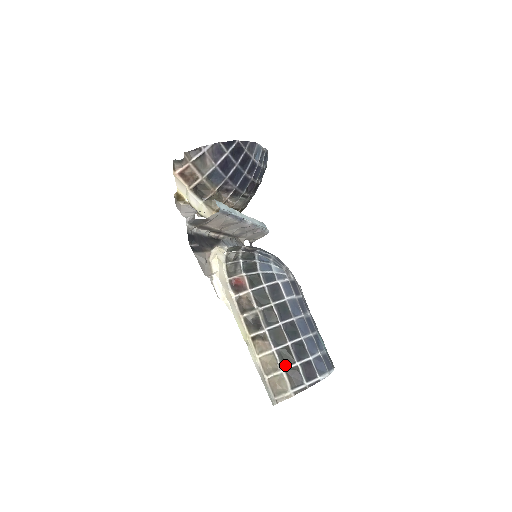
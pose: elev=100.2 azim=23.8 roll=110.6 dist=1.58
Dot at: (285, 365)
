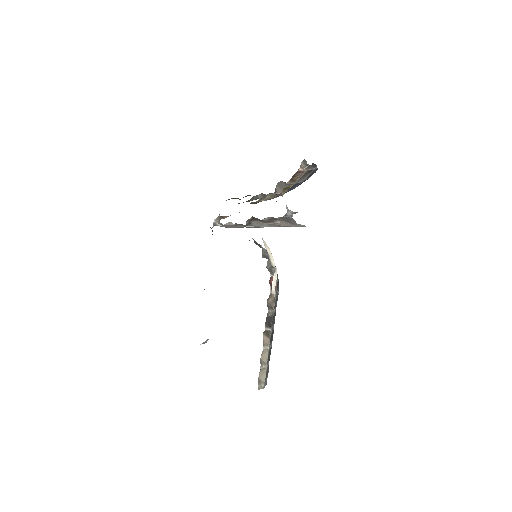
Dot at: (267, 361)
